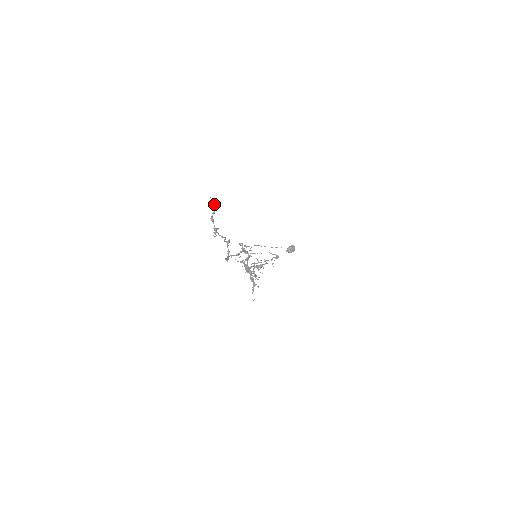
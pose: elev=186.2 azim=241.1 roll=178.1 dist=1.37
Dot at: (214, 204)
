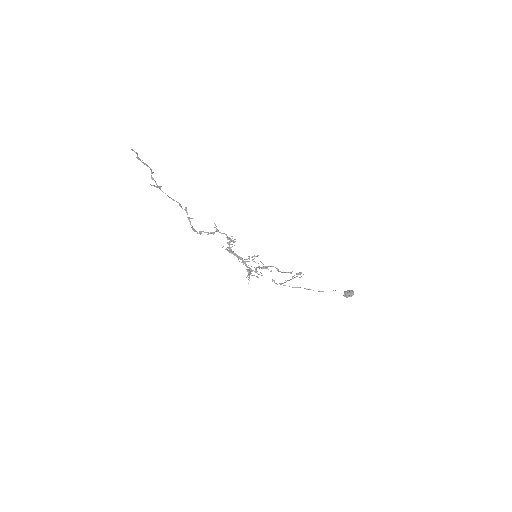
Dot at: (134, 151)
